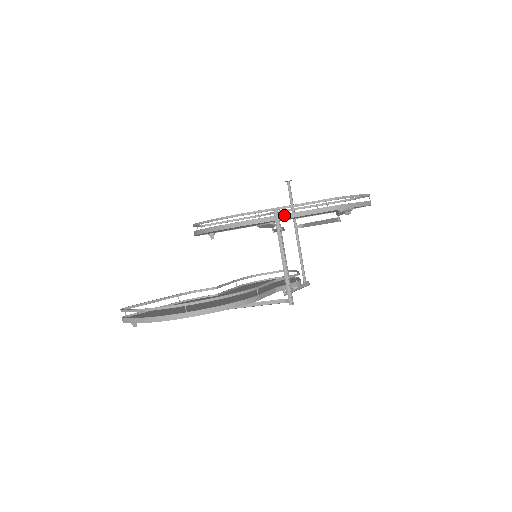
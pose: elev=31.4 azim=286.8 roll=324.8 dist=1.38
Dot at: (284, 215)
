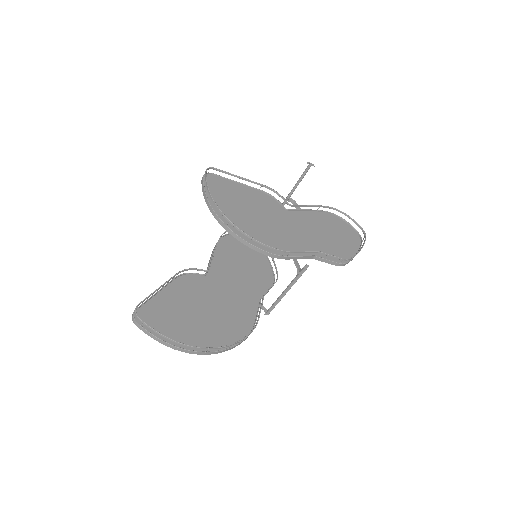
Dot at: (306, 257)
